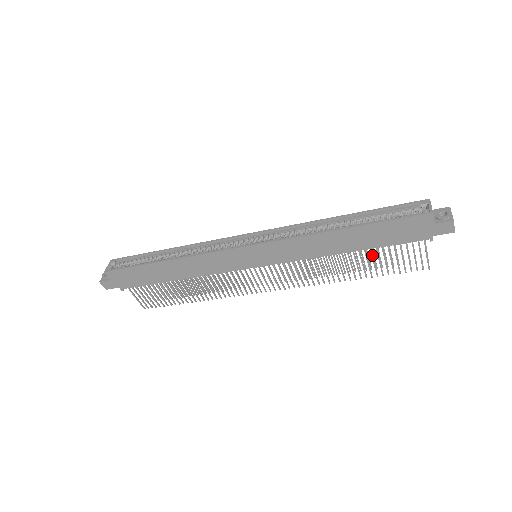
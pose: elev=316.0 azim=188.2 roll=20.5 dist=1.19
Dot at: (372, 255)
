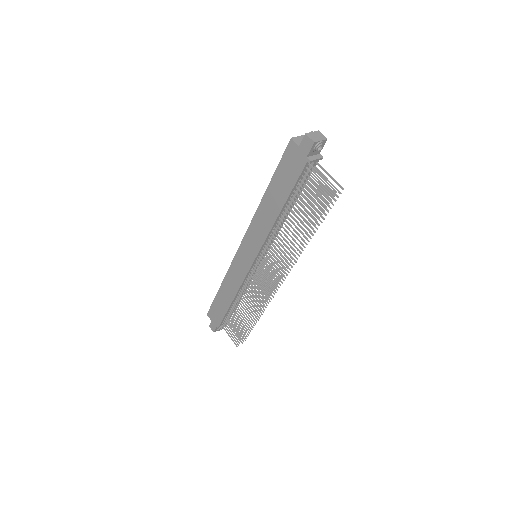
Dot at: (297, 206)
